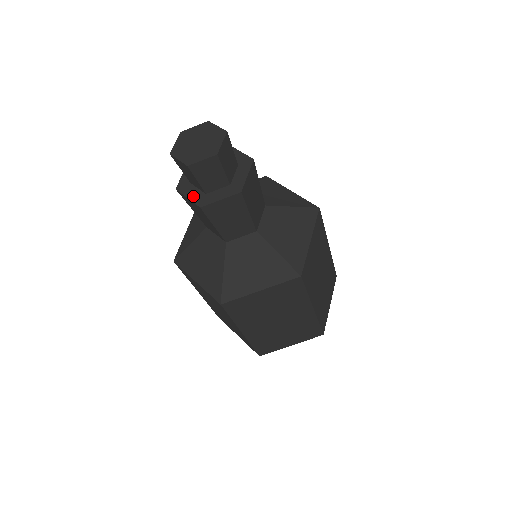
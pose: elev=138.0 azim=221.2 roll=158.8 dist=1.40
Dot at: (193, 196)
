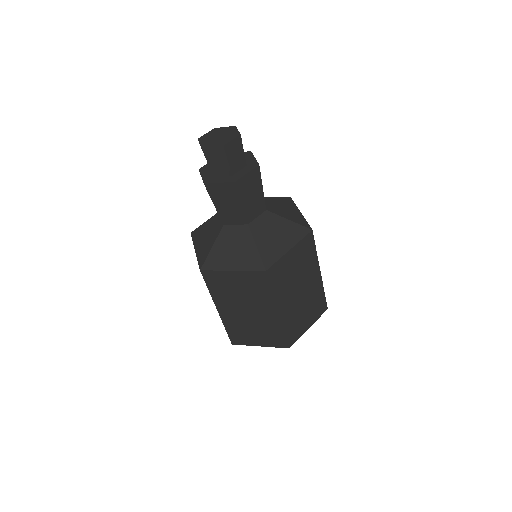
Dot at: (223, 180)
